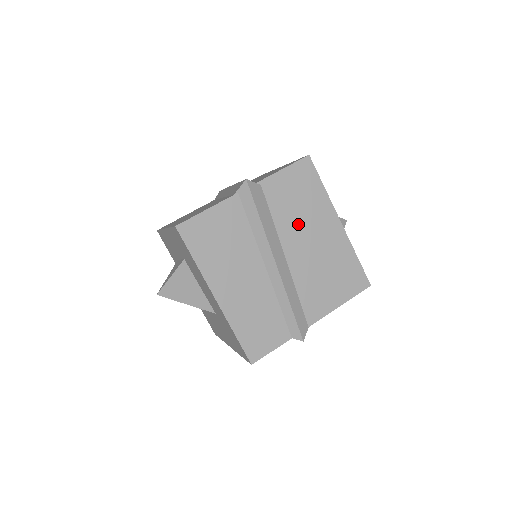
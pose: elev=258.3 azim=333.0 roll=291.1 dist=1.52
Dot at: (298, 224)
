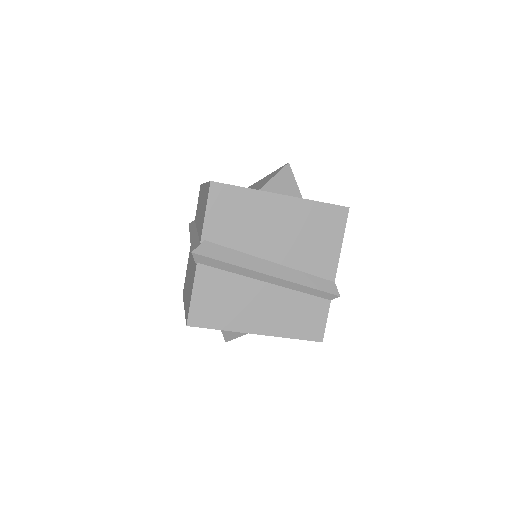
Dot at: (256, 232)
